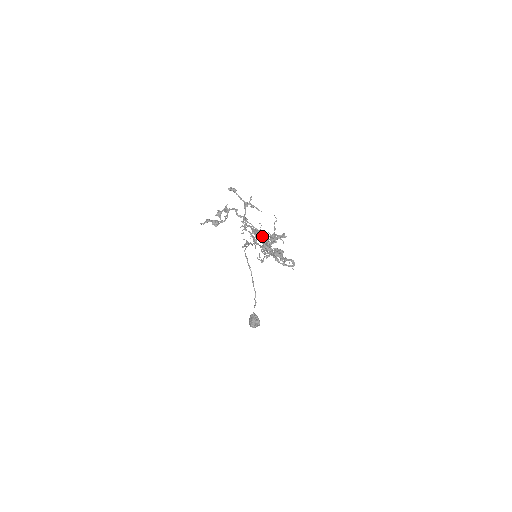
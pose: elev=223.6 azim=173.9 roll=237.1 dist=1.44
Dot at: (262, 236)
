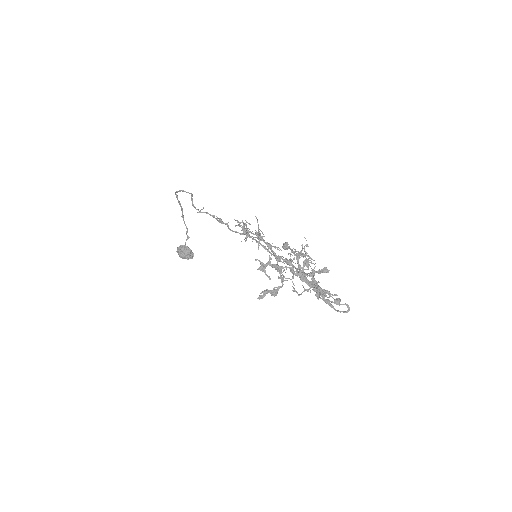
Dot at: (321, 291)
